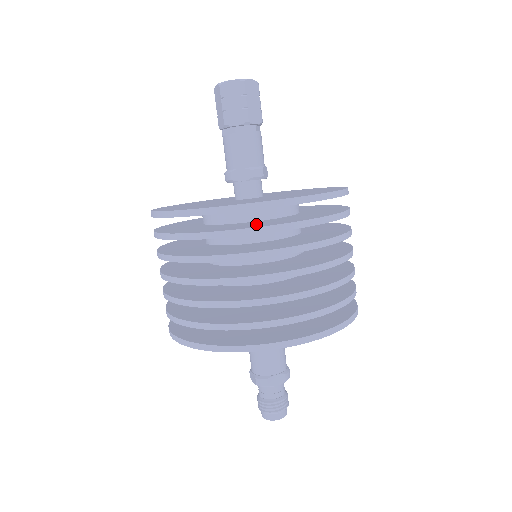
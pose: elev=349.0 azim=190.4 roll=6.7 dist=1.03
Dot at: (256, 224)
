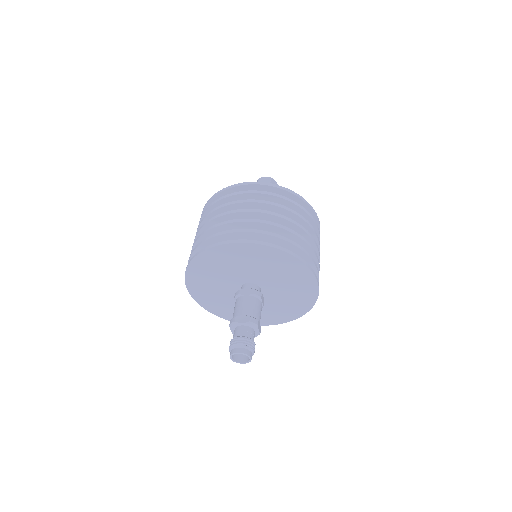
Dot at: occluded
